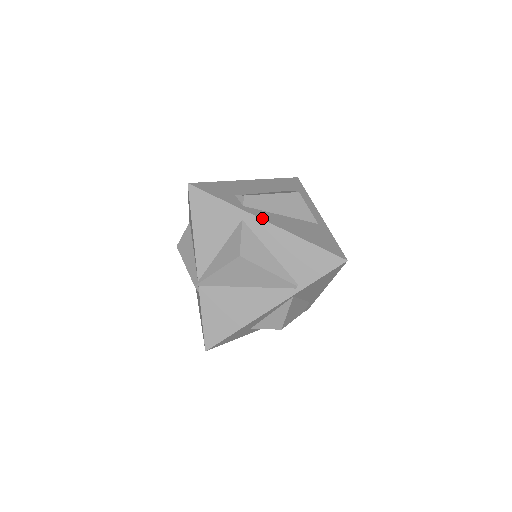
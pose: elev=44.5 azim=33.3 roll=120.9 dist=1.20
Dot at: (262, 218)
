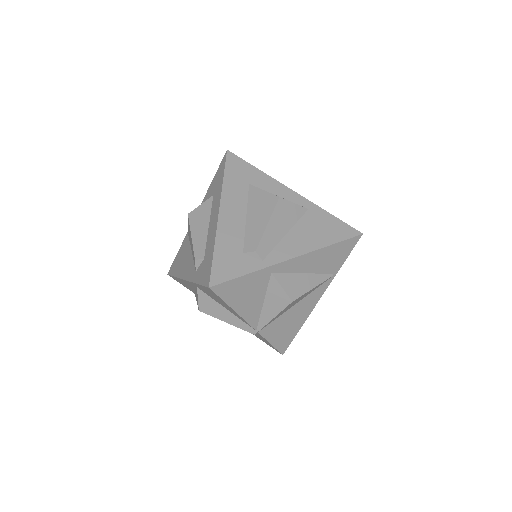
Dot at: (286, 259)
